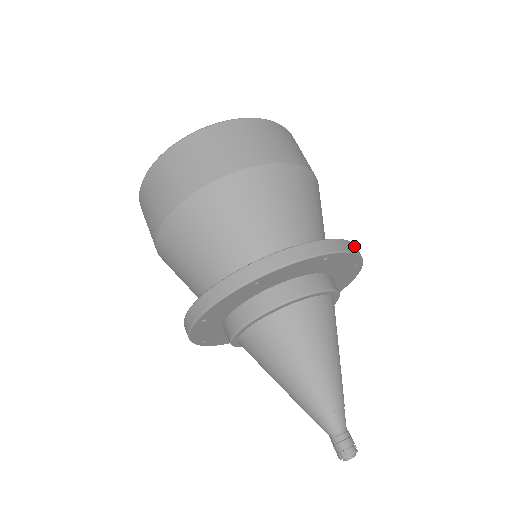
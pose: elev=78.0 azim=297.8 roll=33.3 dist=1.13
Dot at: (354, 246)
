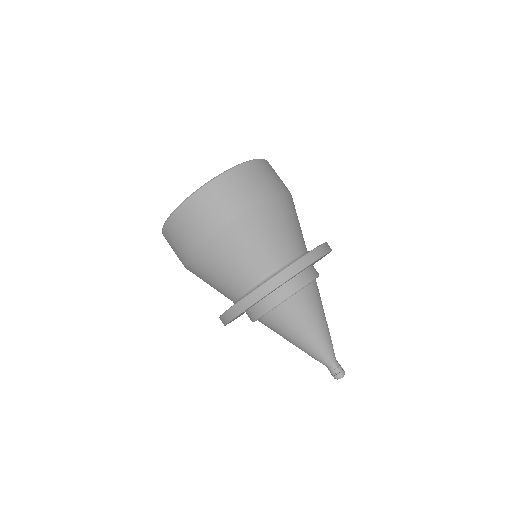
Dot at: (328, 245)
